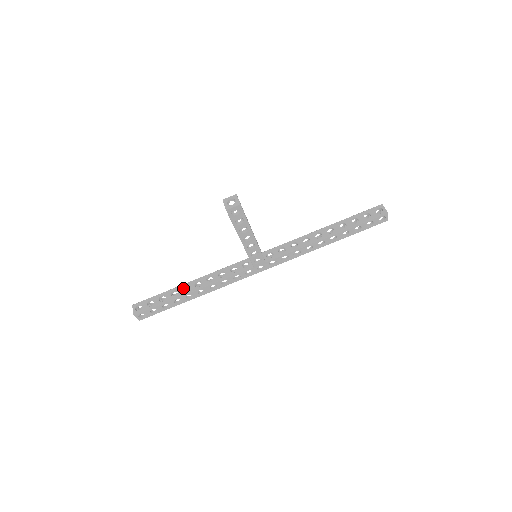
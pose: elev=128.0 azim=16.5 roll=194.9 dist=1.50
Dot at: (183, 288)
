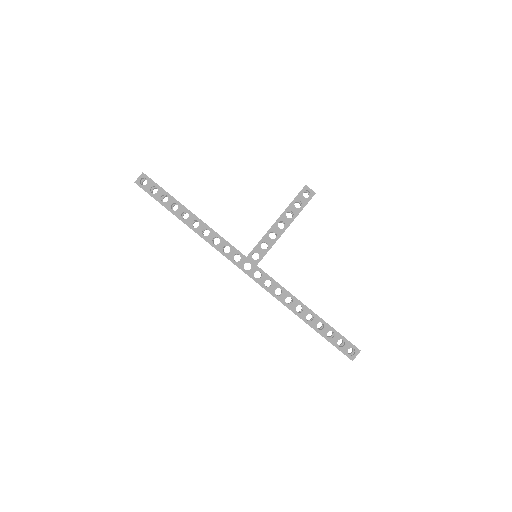
Dot at: occluded
